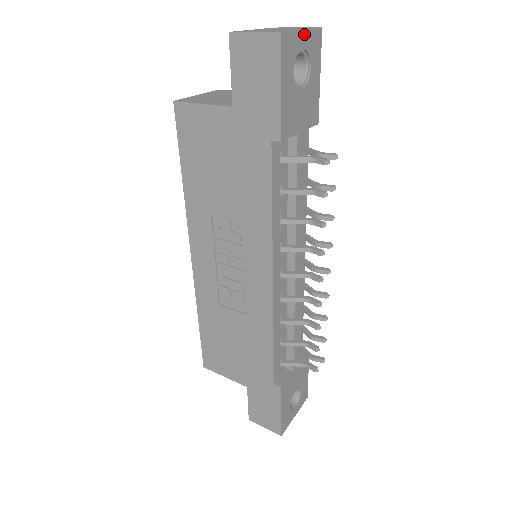
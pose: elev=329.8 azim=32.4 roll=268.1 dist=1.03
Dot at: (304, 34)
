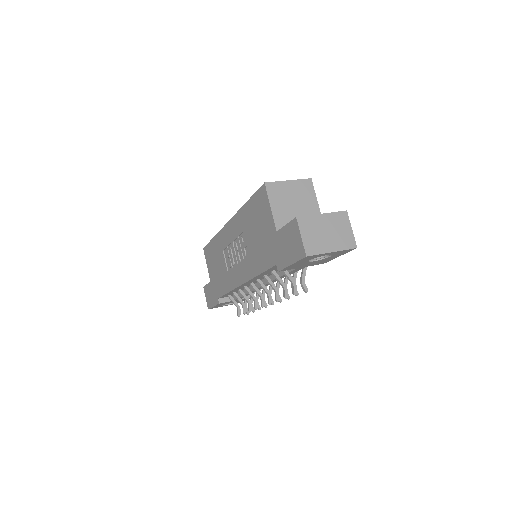
Dot at: (333, 252)
